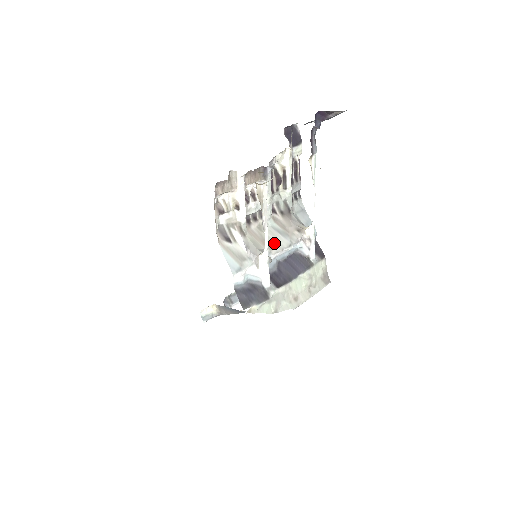
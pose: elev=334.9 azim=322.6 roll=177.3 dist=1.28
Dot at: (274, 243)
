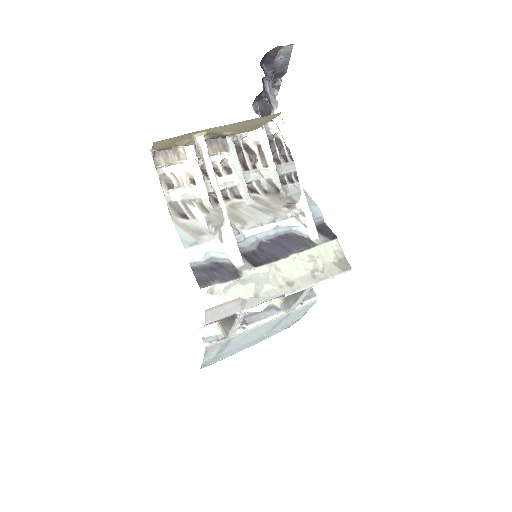
Dot at: (250, 219)
